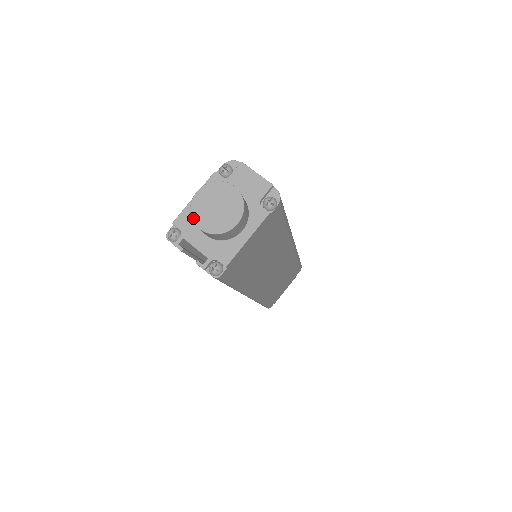
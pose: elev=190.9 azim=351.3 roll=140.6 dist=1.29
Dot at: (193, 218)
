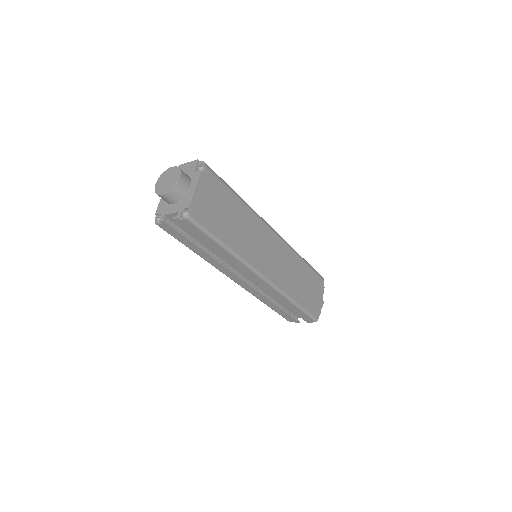
Dot at: (158, 194)
